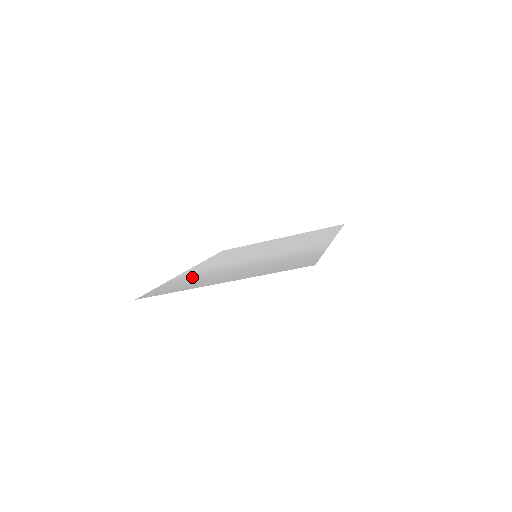
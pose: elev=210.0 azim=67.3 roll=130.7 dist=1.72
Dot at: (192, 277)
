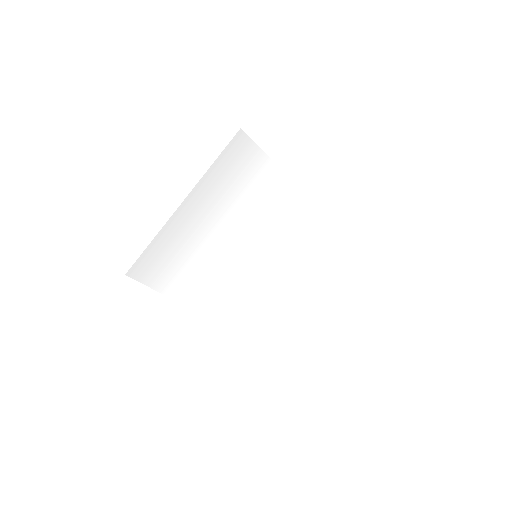
Dot at: (190, 273)
